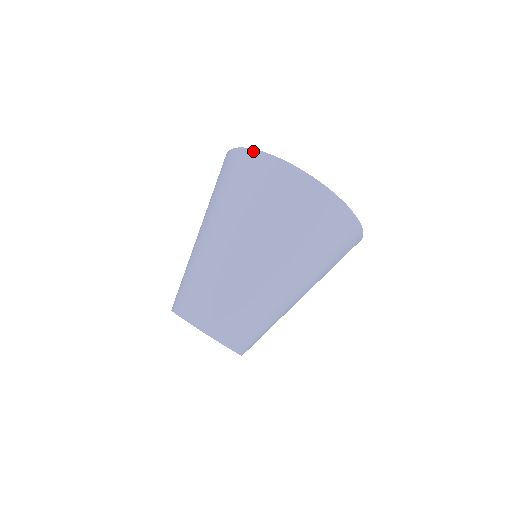
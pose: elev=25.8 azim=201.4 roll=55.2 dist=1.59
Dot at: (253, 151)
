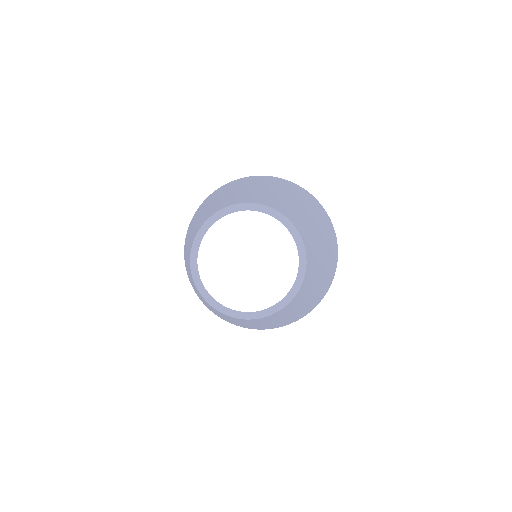
Dot at: occluded
